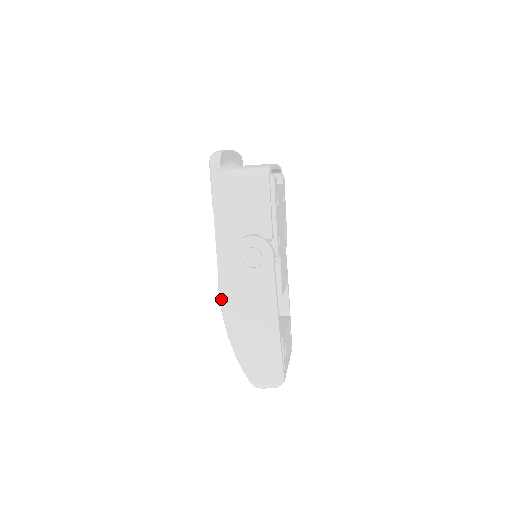
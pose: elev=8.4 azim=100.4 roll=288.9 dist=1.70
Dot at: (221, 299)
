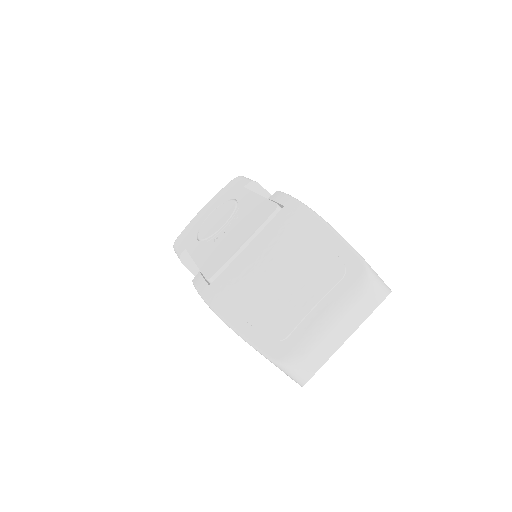
Dot at: (293, 197)
